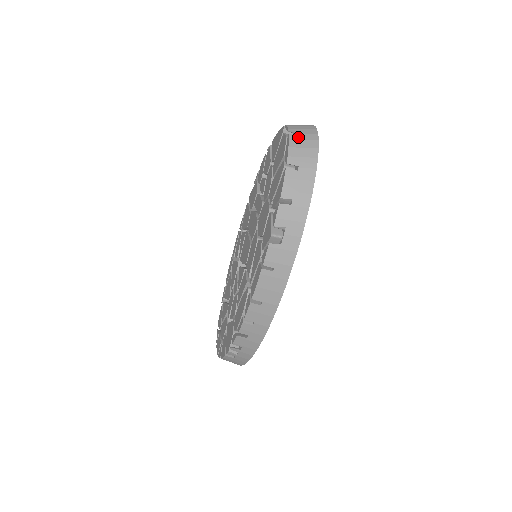
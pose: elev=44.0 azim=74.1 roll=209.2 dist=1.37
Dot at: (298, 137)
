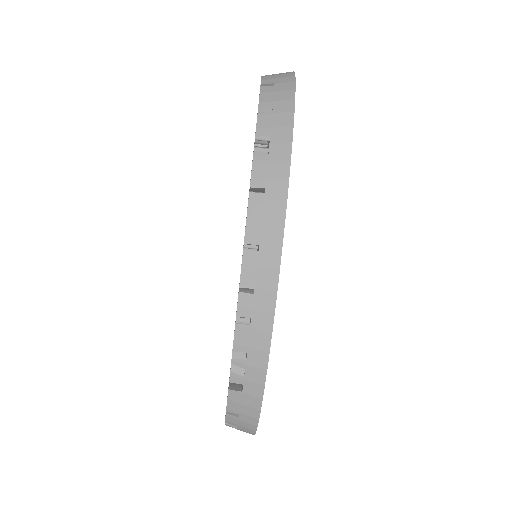
Dot at: occluded
